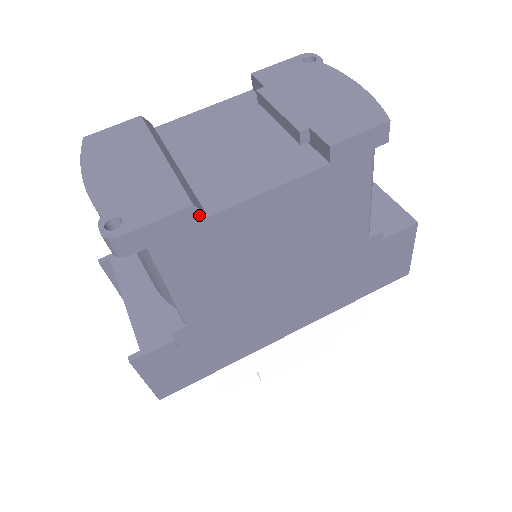
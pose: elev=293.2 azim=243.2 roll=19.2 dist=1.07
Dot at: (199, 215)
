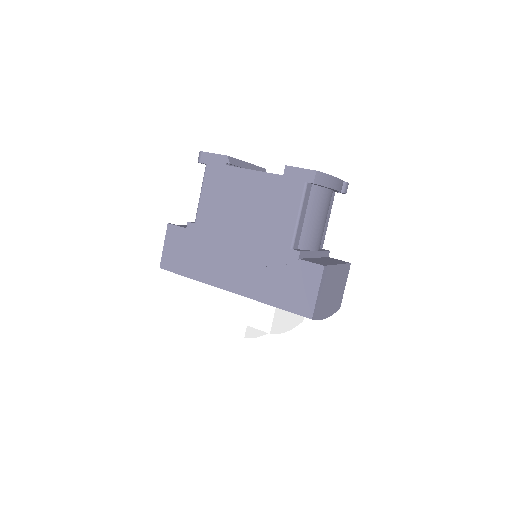
Dot at: (227, 162)
